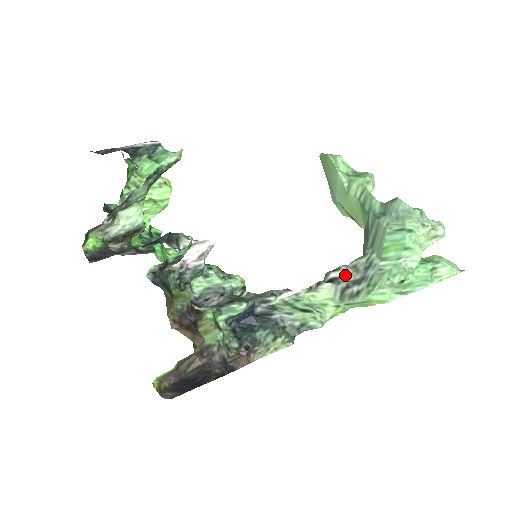
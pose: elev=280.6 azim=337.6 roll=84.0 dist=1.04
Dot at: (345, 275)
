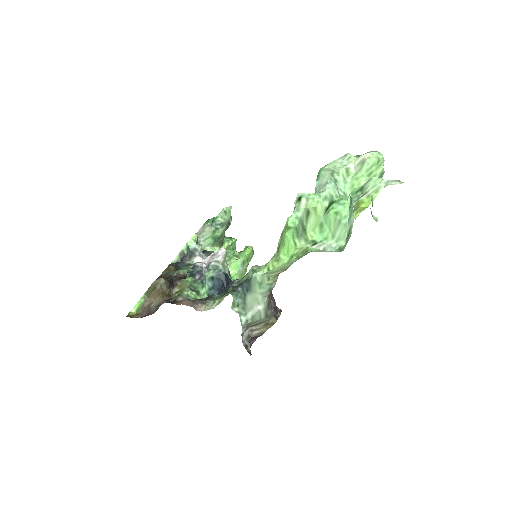
Dot at: occluded
